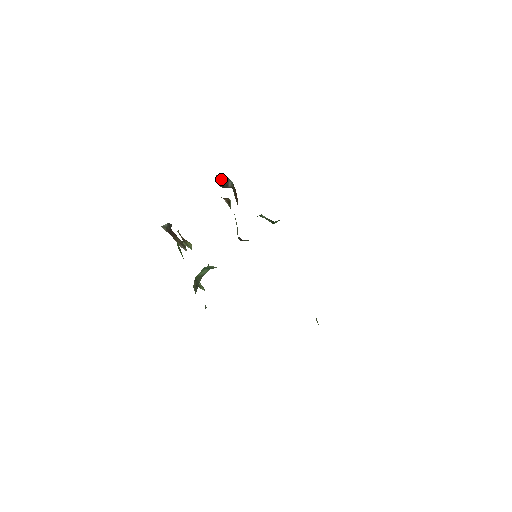
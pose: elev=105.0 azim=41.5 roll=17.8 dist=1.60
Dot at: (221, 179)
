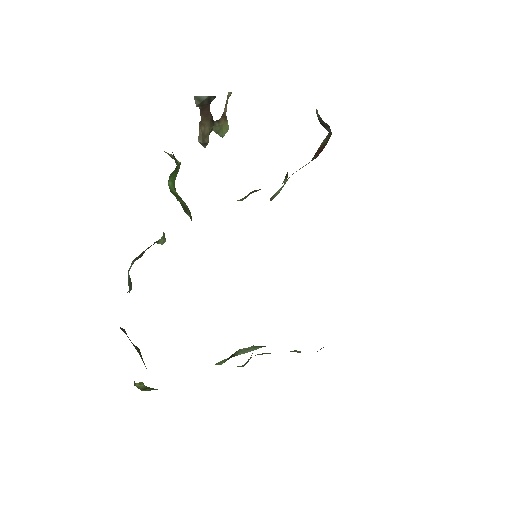
Dot at: occluded
